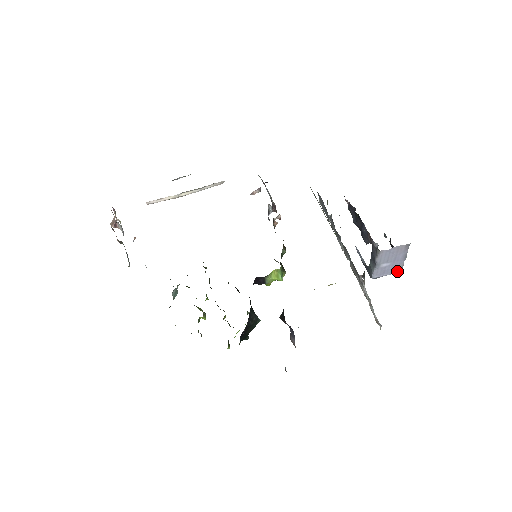
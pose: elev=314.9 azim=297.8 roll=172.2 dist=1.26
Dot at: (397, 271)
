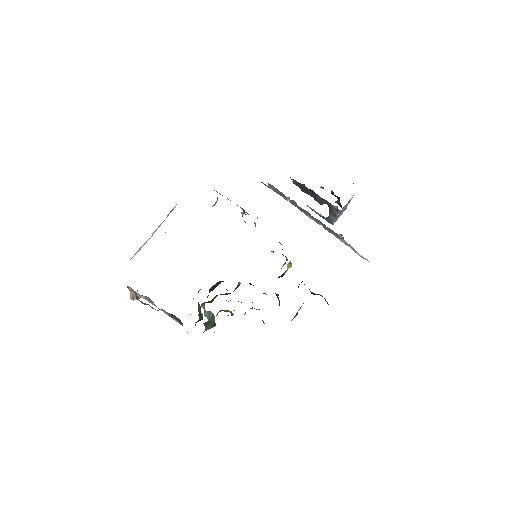
Dot at: (344, 210)
